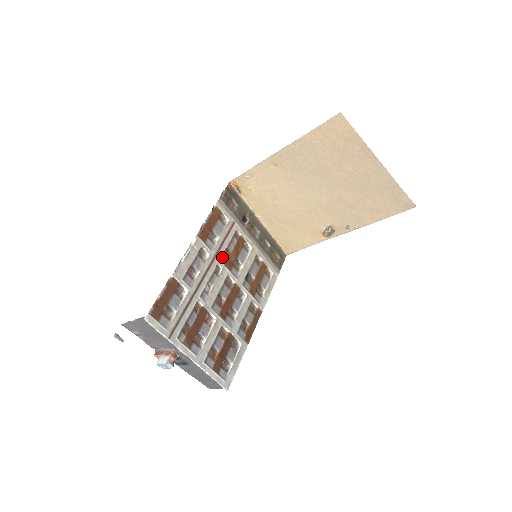
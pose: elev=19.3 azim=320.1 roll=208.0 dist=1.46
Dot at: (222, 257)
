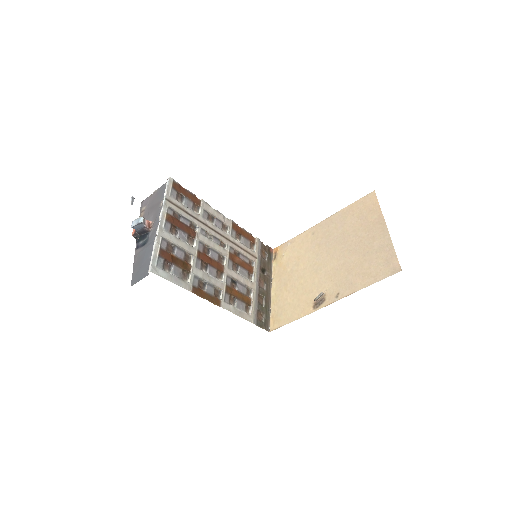
Dot at: (232, 248)
